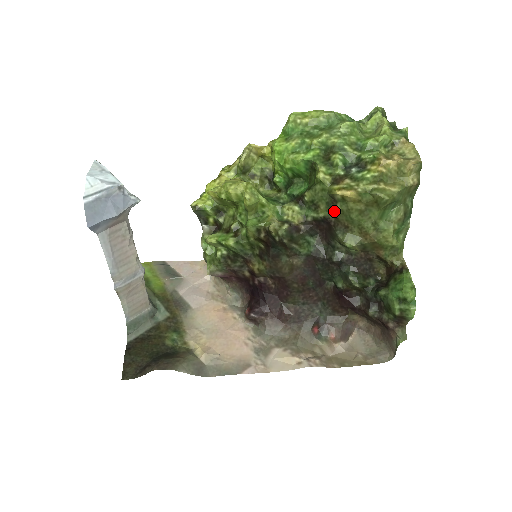
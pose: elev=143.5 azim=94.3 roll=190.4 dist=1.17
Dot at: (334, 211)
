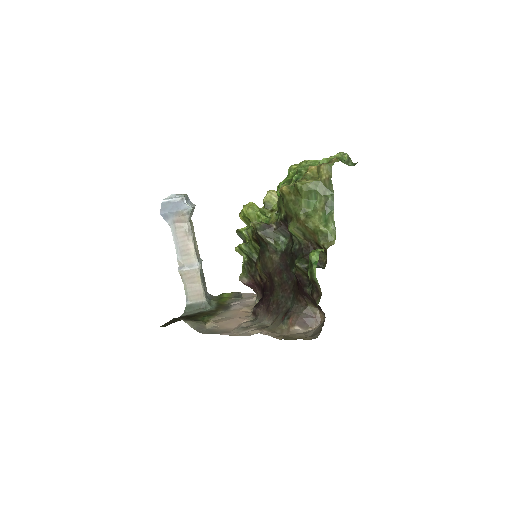
Dot at: (284, 207)
